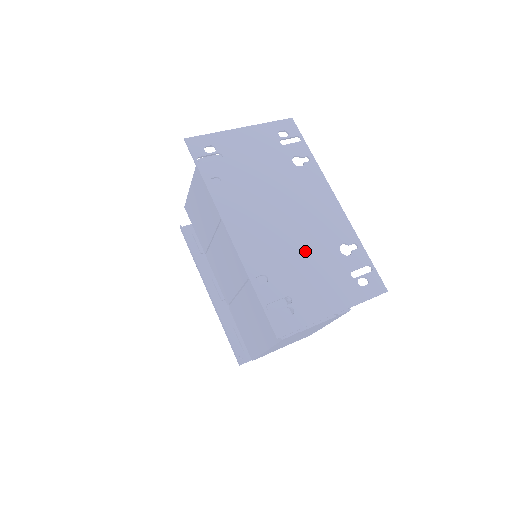
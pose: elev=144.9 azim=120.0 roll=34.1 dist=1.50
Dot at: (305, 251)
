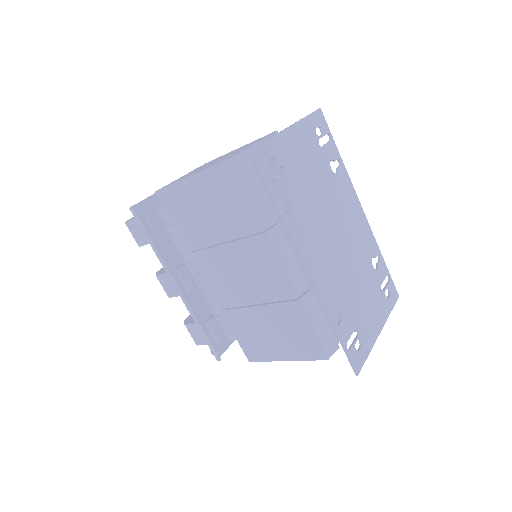
Dot at: (356, 275)
